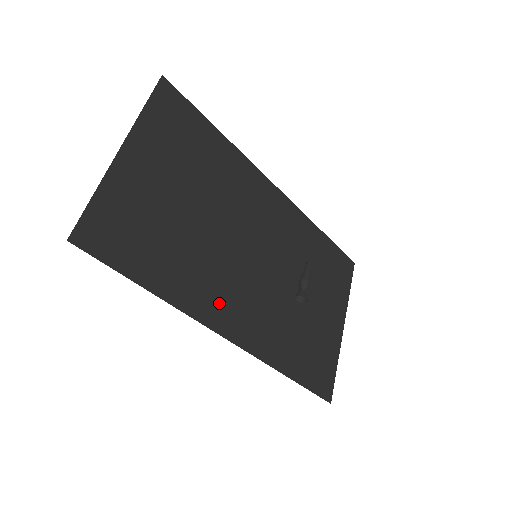
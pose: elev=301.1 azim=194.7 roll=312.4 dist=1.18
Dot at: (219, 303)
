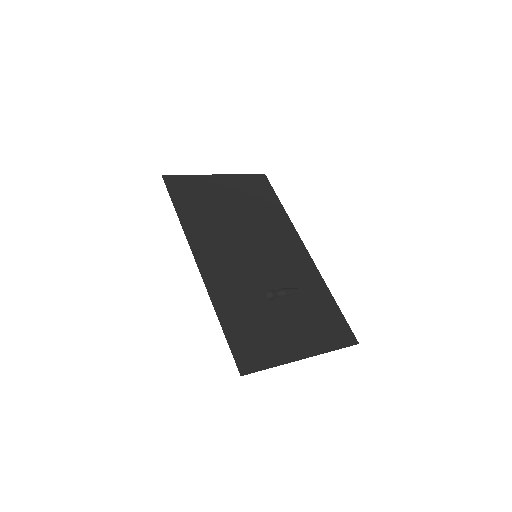
Dot at: (208, 247)
